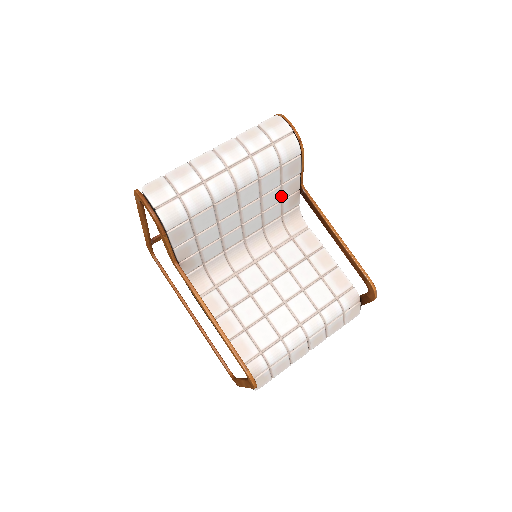
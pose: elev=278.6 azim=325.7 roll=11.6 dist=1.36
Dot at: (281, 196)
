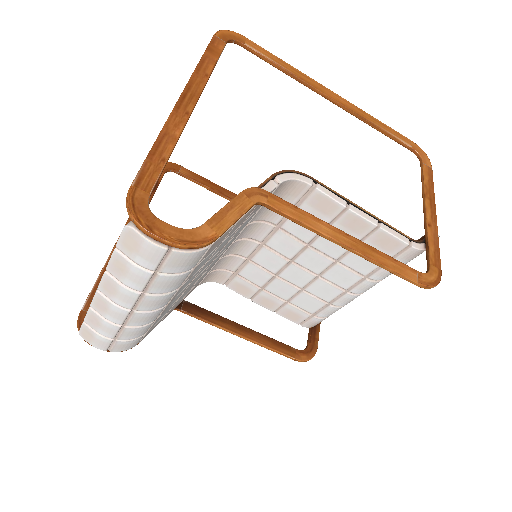
Dot at: occluded
